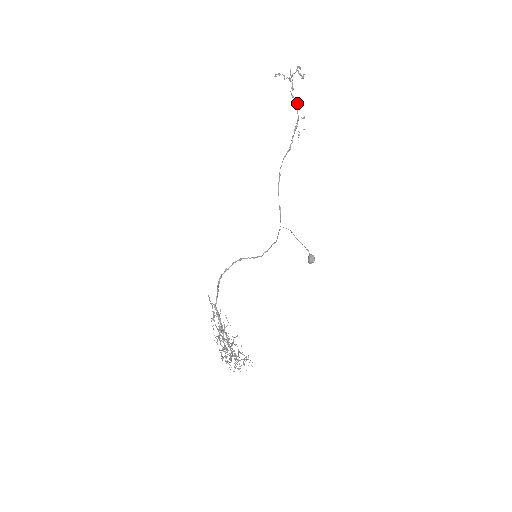
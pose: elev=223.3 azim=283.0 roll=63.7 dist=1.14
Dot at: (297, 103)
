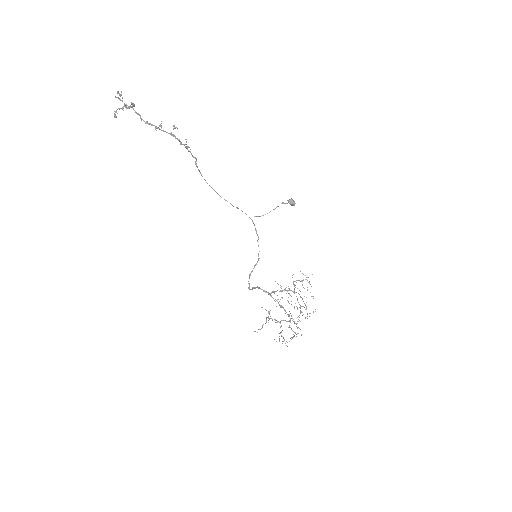
Dot at: (157, 127)
